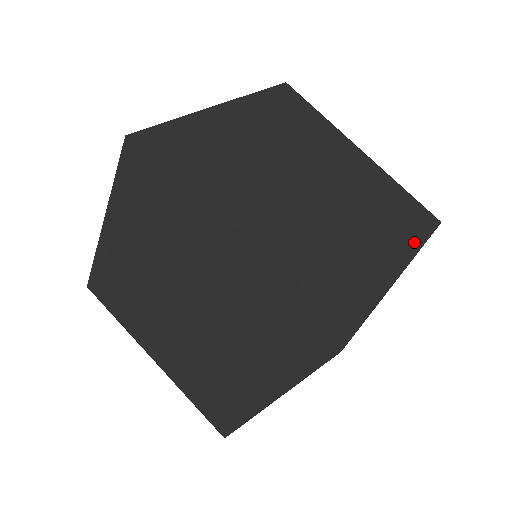
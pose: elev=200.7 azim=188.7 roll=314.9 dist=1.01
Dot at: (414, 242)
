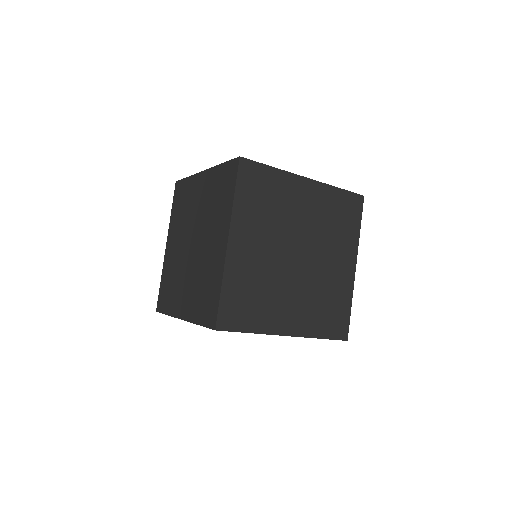
Dot at: (356, 234)
